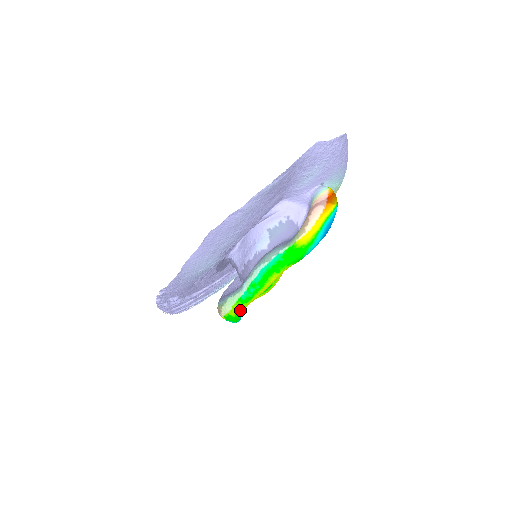
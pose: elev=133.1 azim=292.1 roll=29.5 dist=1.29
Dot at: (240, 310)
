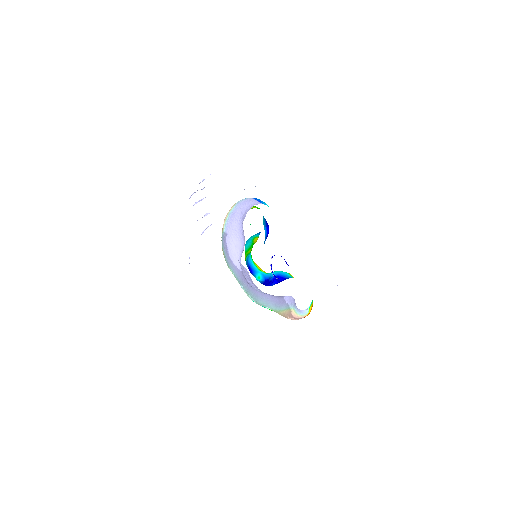
Dot at: occluded
